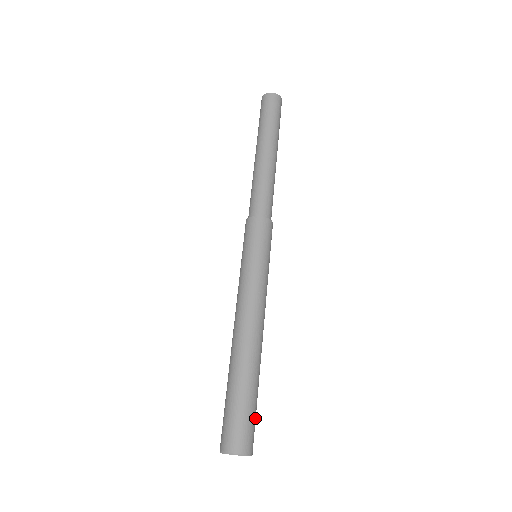
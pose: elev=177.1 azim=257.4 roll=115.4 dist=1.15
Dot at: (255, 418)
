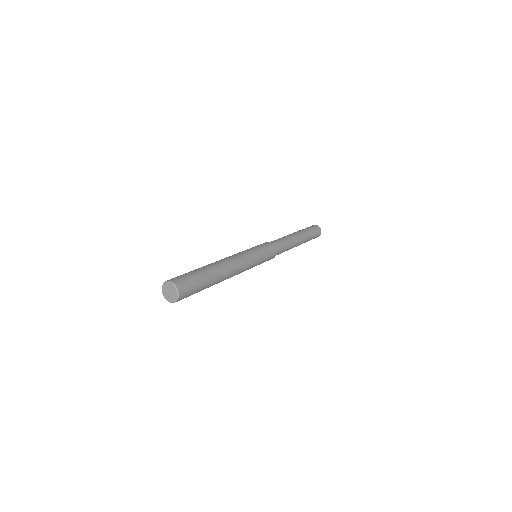
Dot at: (191, 277)
